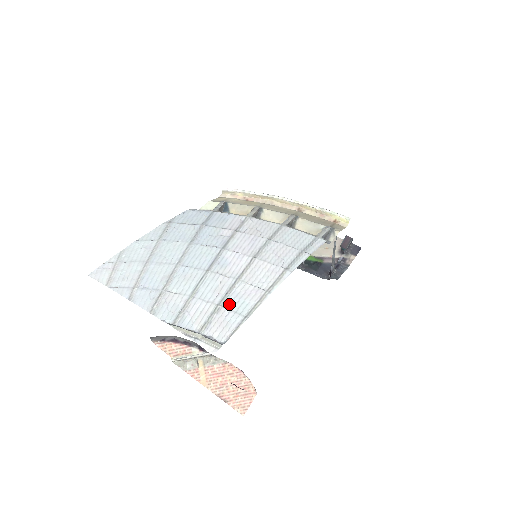
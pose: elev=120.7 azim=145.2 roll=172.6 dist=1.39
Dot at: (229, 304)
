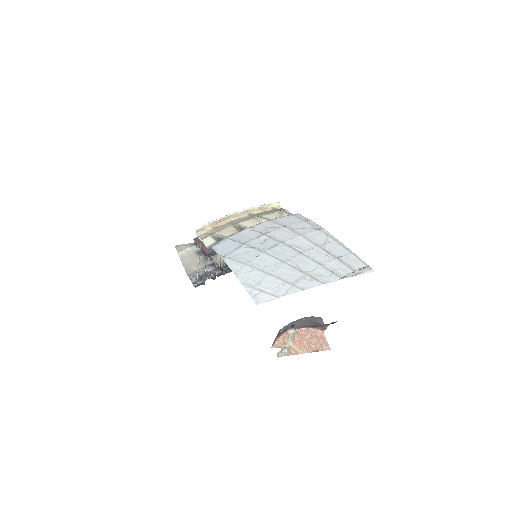
Dot at: (338, 254)
